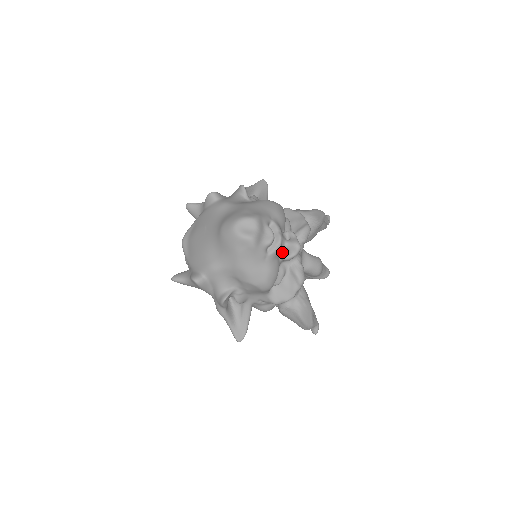
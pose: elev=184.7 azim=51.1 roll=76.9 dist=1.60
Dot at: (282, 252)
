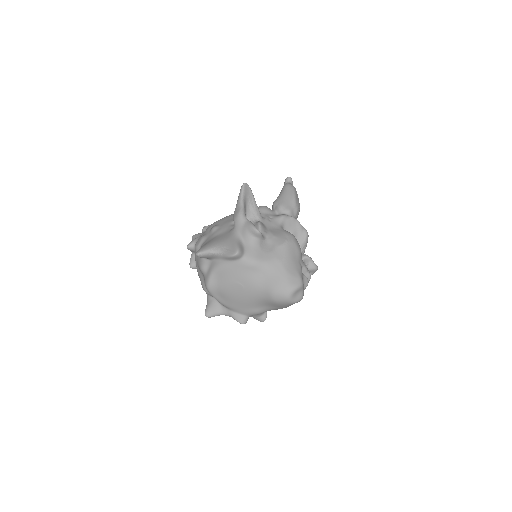
Dot at: occluded
